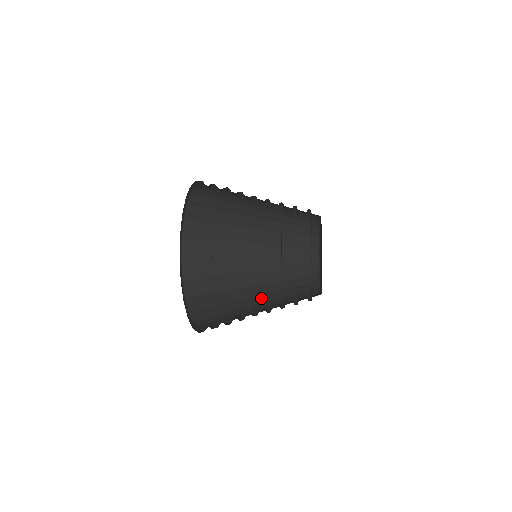
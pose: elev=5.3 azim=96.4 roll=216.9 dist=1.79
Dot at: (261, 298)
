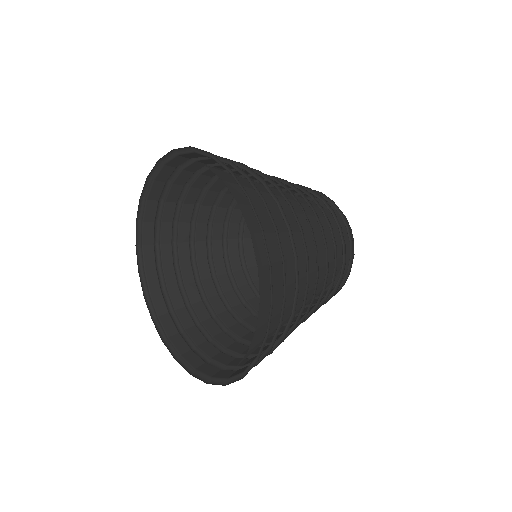
Dot at: (313, 279)
